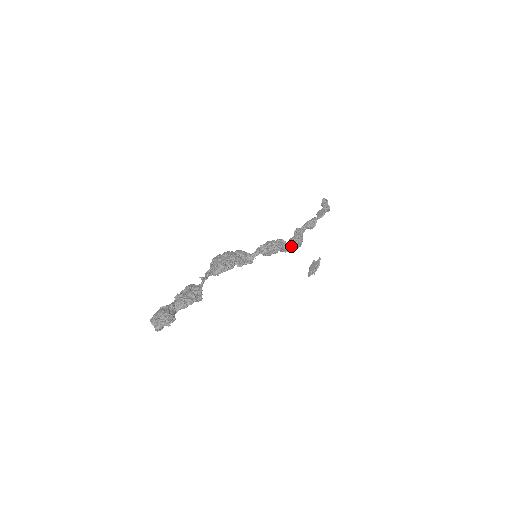
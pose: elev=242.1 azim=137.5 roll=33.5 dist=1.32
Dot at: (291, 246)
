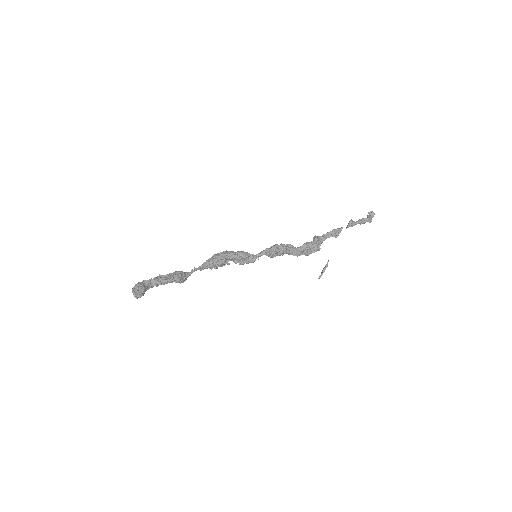
Dot at: (301, 250)
